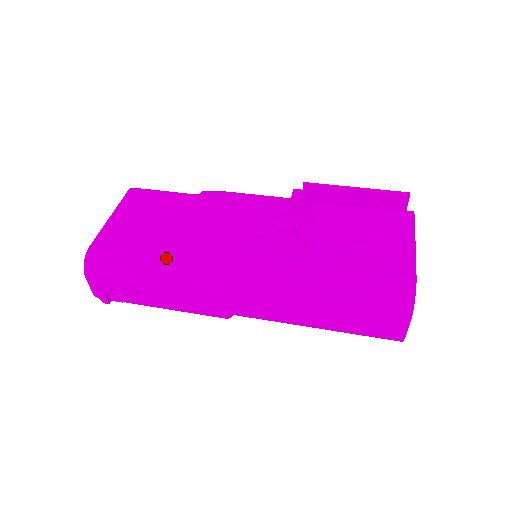
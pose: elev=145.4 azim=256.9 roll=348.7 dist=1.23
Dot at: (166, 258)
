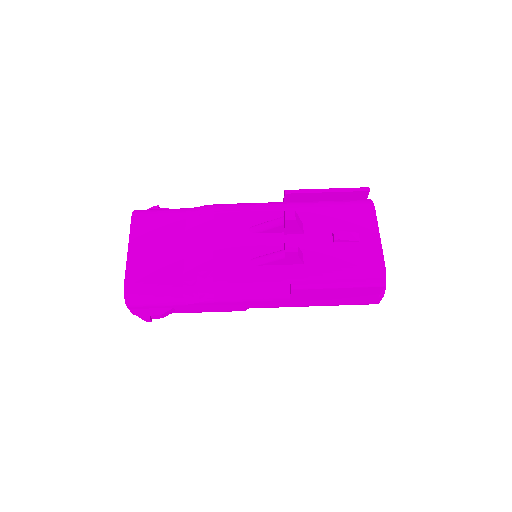
Dot at: (193, 282)
